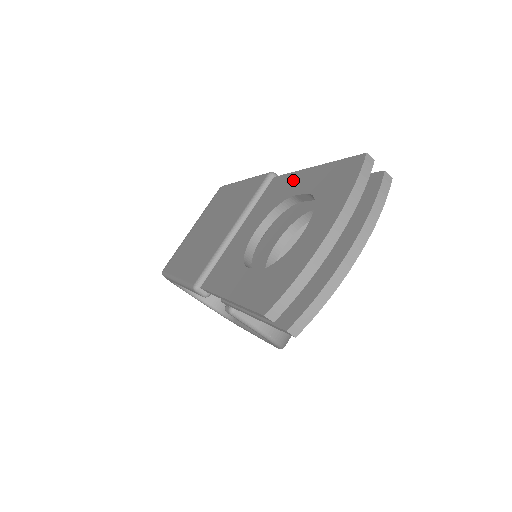
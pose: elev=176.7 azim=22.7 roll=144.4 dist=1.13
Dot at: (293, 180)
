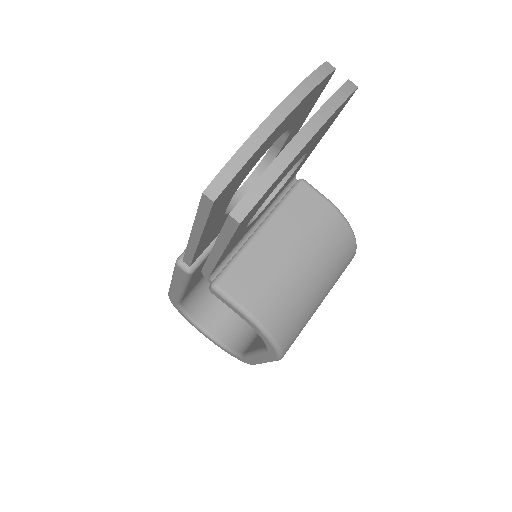
Dot at: occluded
